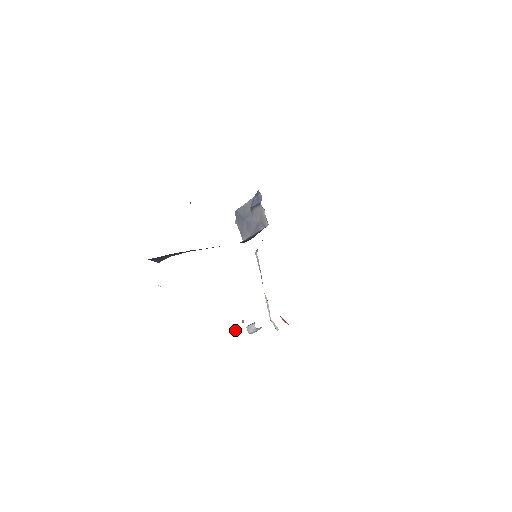
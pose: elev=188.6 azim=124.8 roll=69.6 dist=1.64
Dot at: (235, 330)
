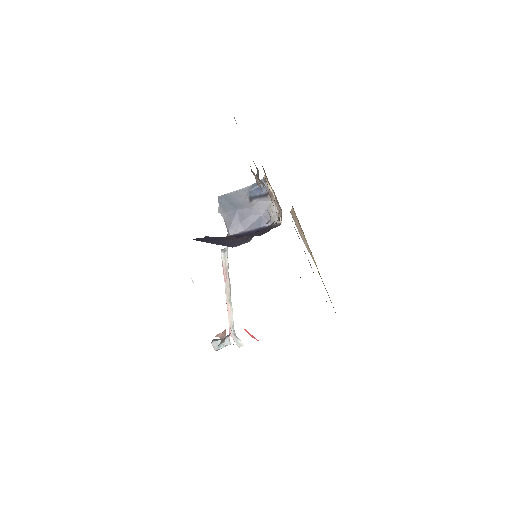
Dot at: occluded
